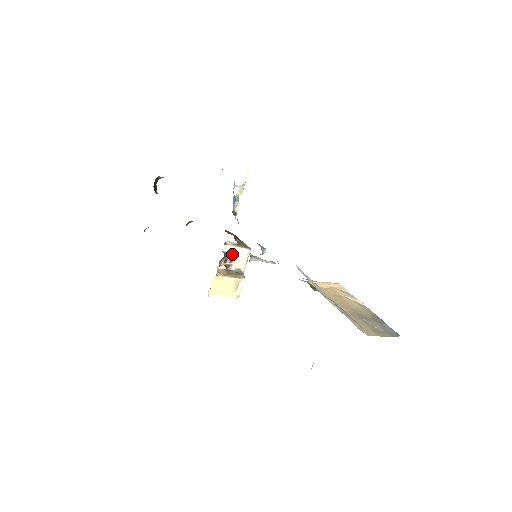
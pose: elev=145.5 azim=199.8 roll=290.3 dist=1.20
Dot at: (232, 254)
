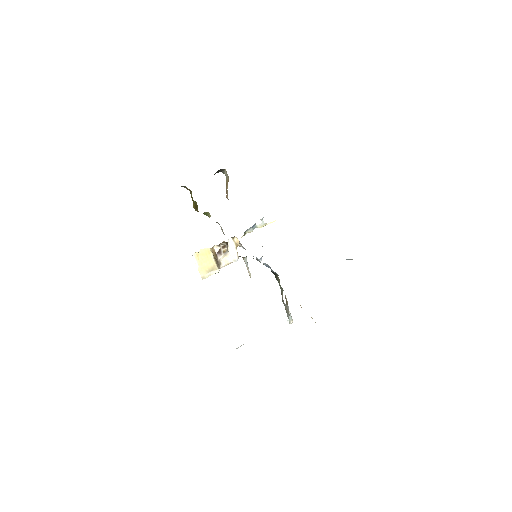
Dot at: (228, 249)
